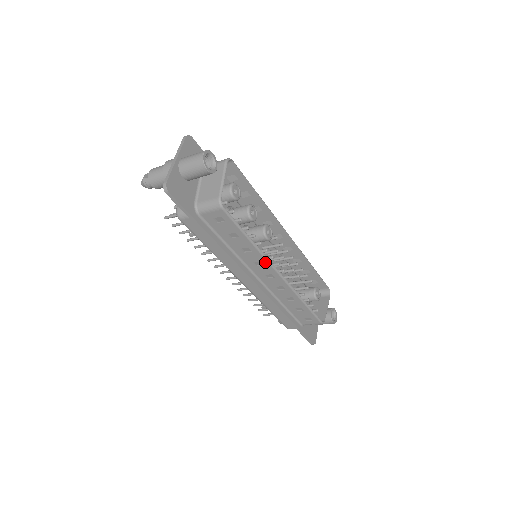
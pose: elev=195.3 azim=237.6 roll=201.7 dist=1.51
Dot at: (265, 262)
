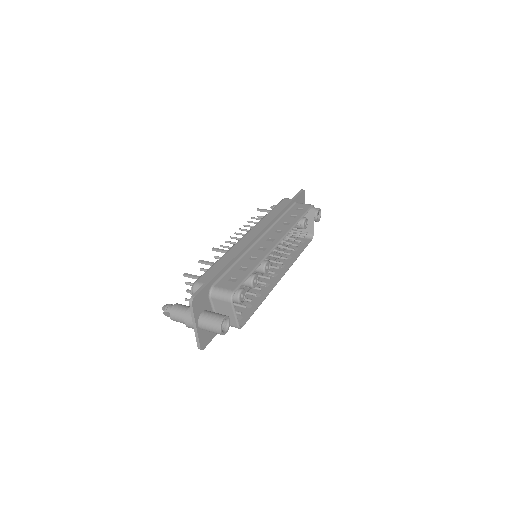
Dot at: (271, 287)
